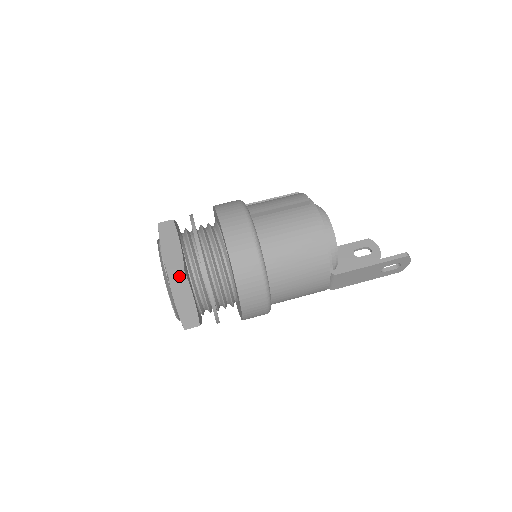
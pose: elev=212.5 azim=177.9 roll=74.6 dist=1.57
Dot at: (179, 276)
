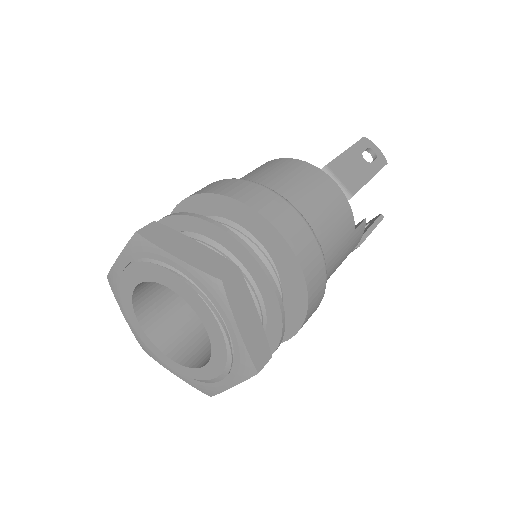
Dot at: (151, 227)
